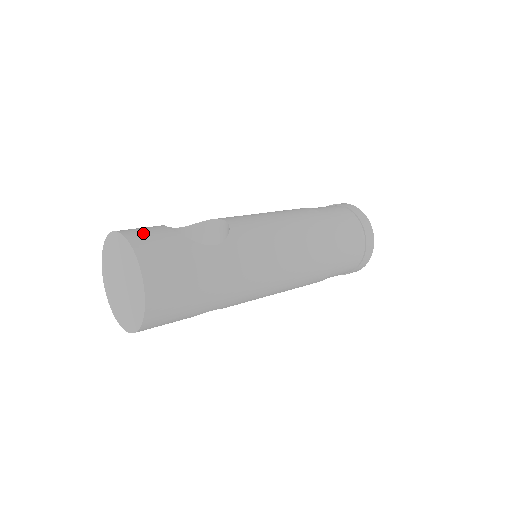
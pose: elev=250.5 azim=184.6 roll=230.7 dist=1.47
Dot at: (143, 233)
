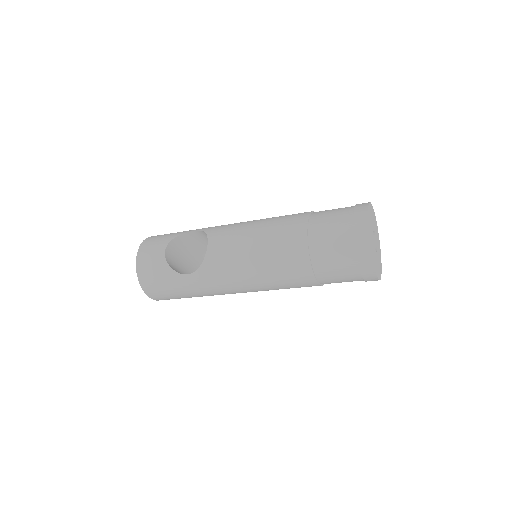
Dot at: (147, 258)
